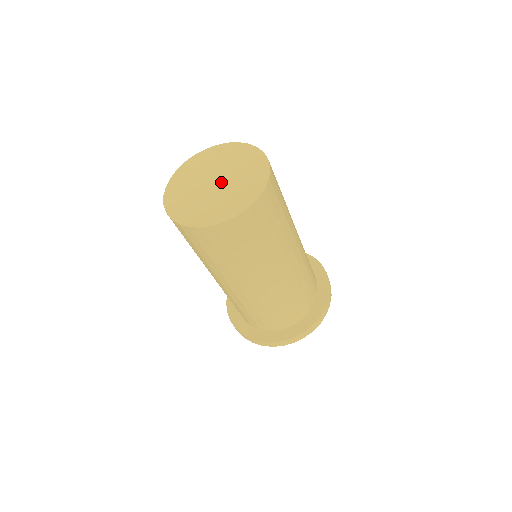
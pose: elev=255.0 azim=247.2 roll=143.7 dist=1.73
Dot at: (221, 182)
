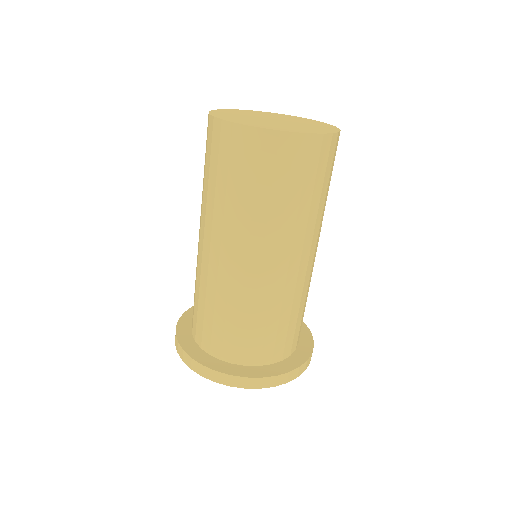
Dot at: (282, 121)
